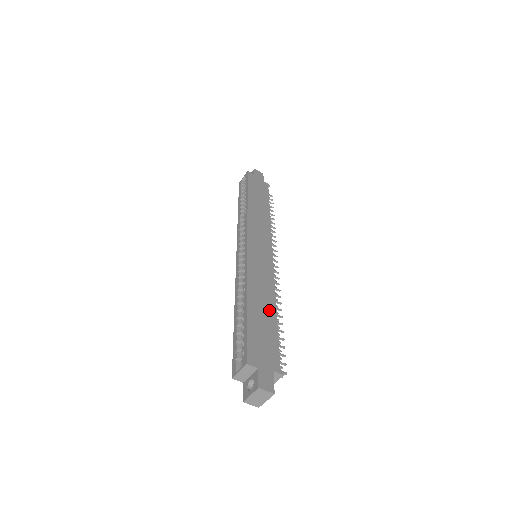
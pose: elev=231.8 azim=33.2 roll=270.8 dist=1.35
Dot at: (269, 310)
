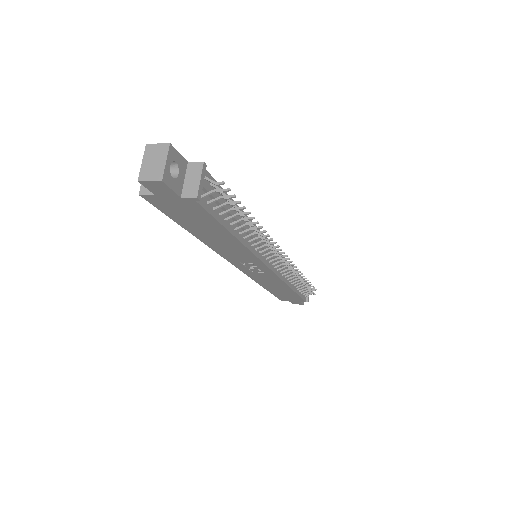
Dot at: occluded
